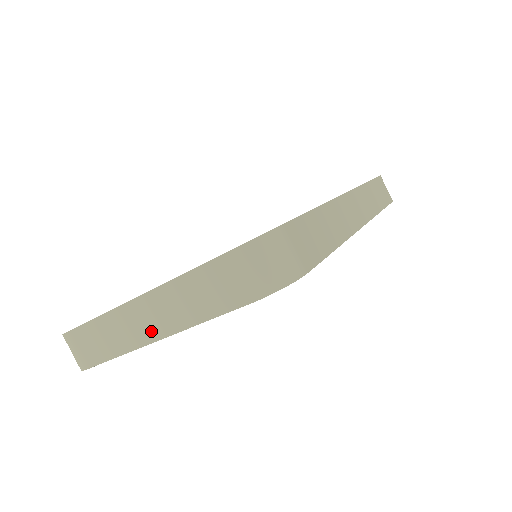
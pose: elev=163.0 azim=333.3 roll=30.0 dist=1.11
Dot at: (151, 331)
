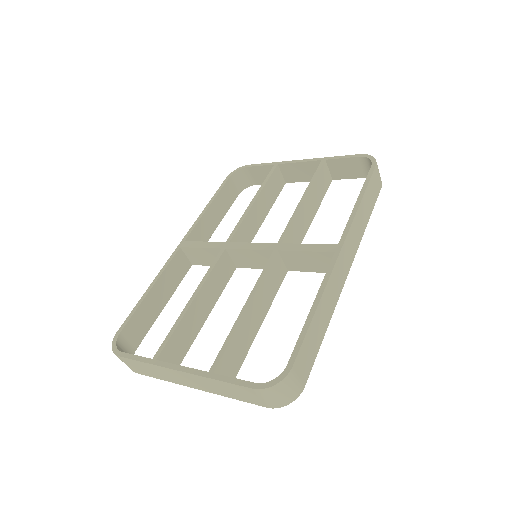
Dot at: (189, 384)
